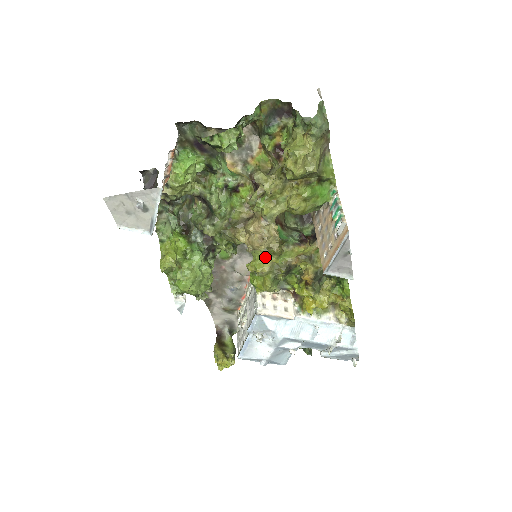
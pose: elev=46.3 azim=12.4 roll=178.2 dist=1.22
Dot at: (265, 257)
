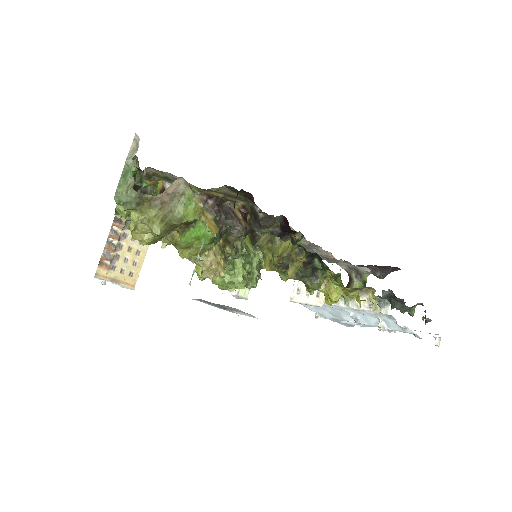
Dot at: (264, 255)
